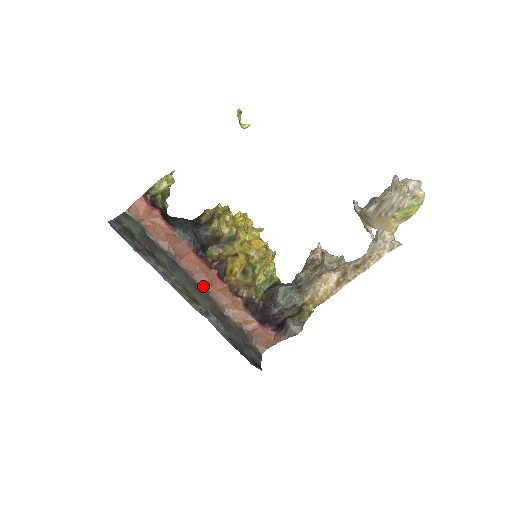
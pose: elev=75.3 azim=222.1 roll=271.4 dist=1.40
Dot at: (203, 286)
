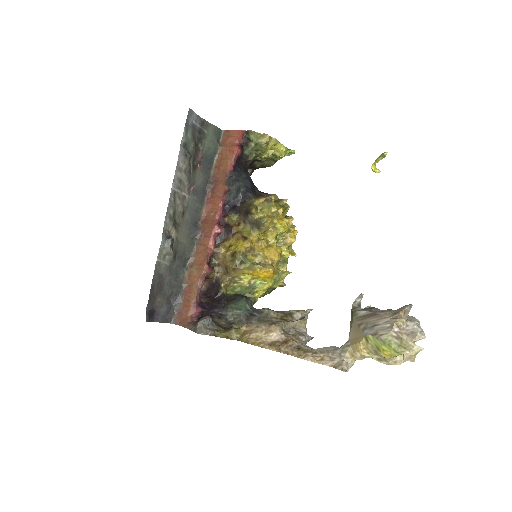
Dot at: (200, 230)
